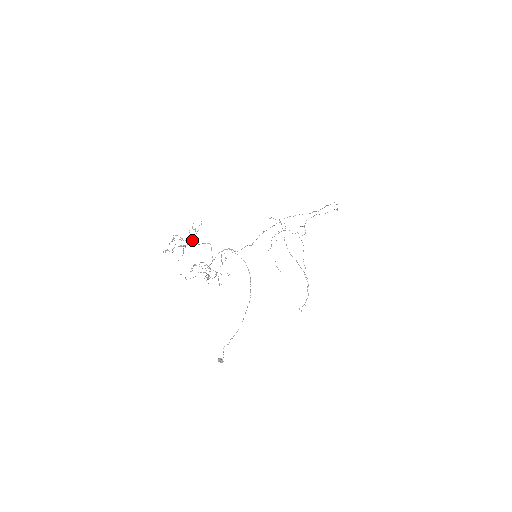
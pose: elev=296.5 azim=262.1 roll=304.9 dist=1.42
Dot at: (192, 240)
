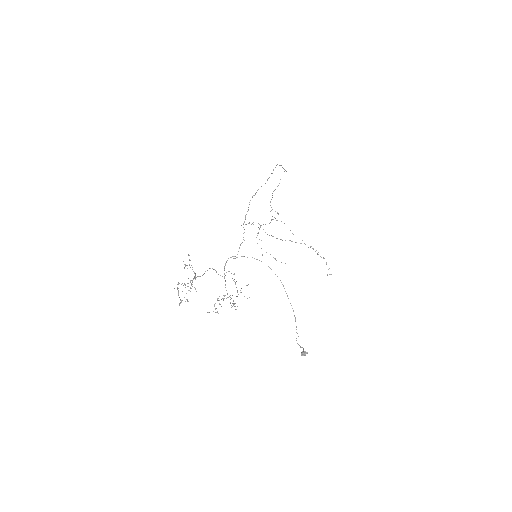
Dot at: occluded
